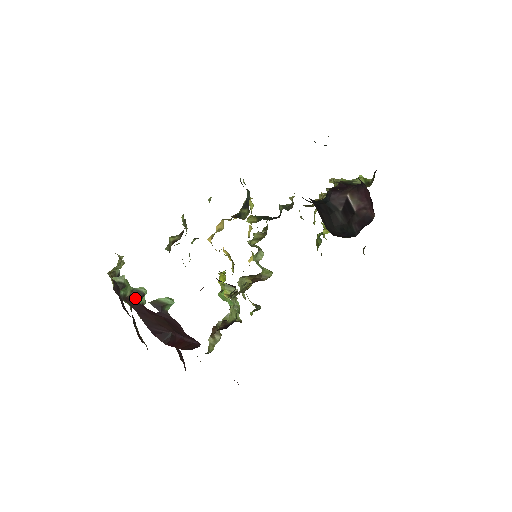
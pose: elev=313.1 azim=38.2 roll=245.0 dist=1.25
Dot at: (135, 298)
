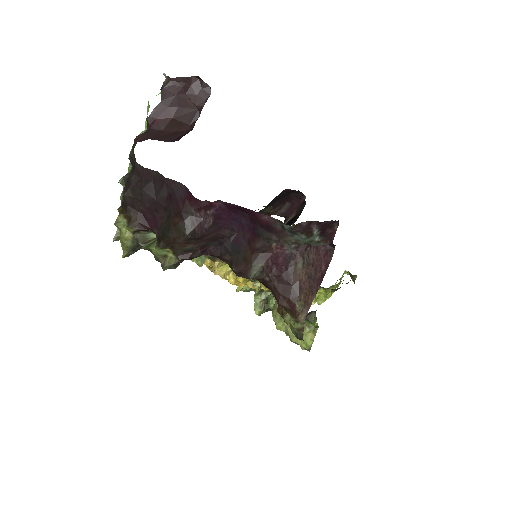
Dot at: (142, 134)
